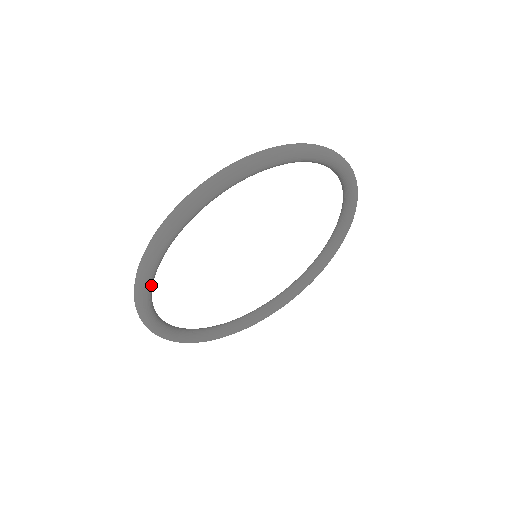
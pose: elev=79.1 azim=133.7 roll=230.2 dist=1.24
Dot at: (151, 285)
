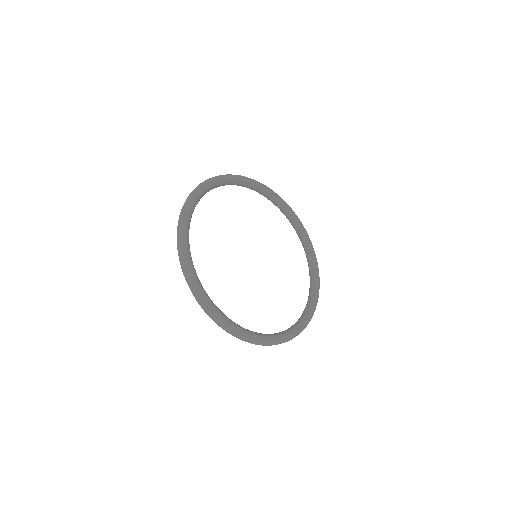
Dot at: (192, 263)
